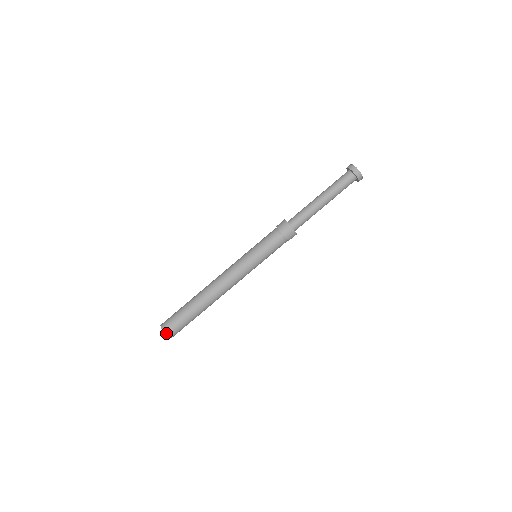
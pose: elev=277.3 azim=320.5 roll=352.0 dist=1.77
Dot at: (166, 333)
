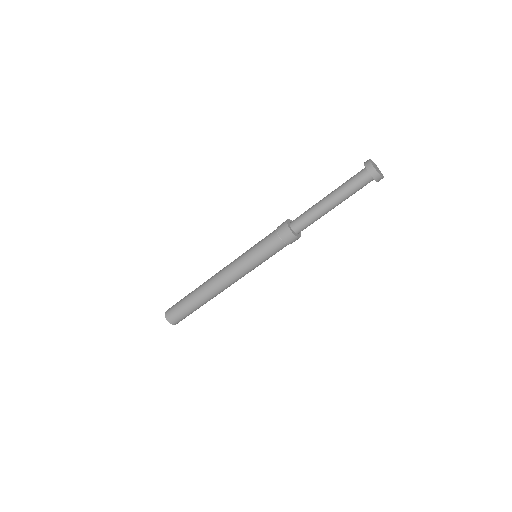
Dot at: (171, 323)
